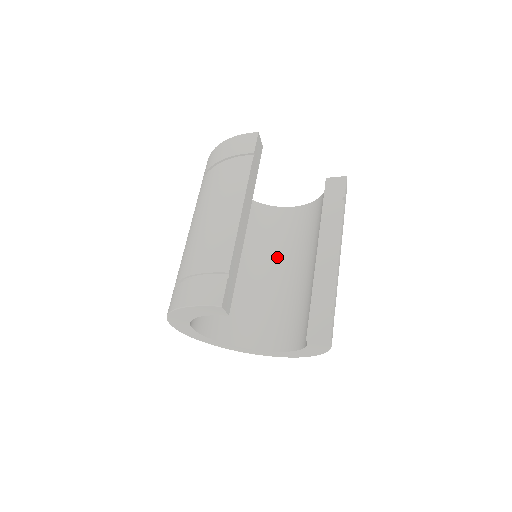
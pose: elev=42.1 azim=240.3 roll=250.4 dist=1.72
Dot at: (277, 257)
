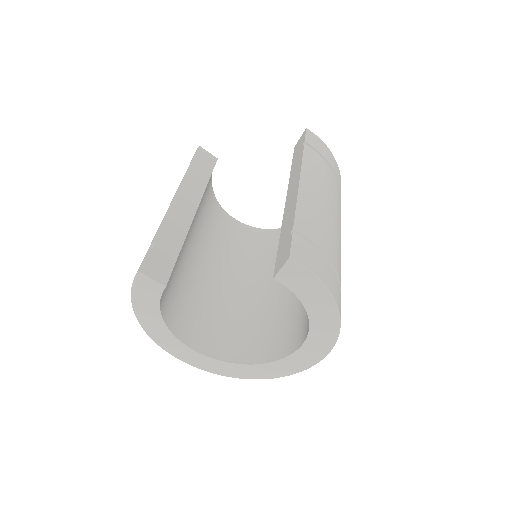
Dot at: occluded
